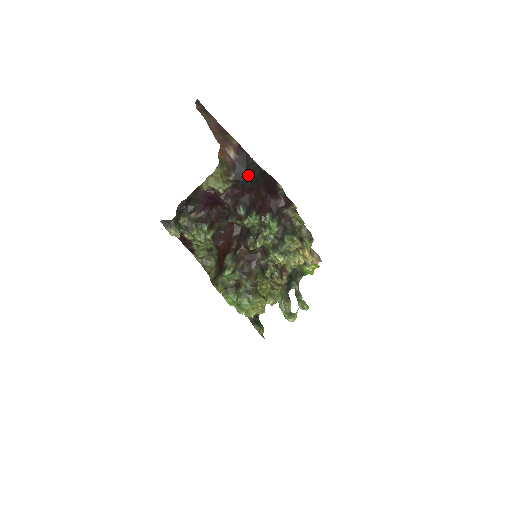
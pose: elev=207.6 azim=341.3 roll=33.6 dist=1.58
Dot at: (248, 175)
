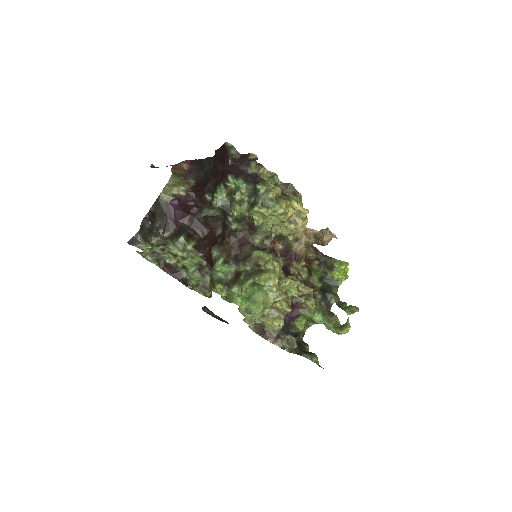
Dot at: (206, 172)
